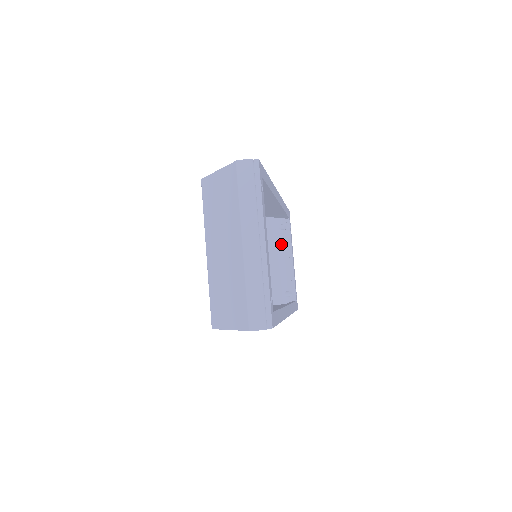
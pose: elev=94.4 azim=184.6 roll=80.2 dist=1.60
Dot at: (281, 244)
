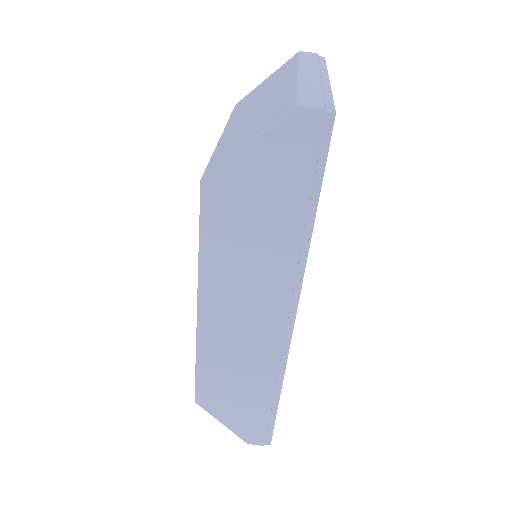
Dot at: occluded
